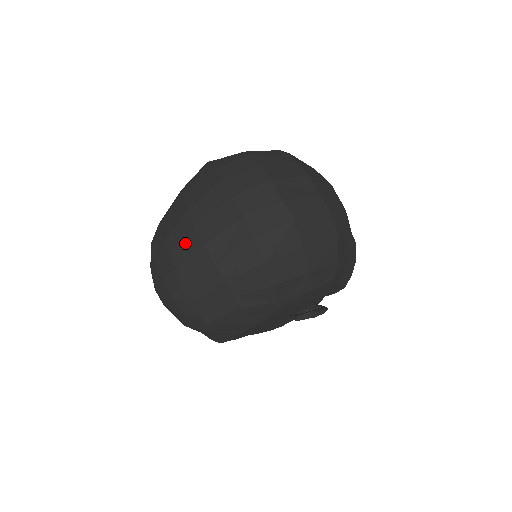
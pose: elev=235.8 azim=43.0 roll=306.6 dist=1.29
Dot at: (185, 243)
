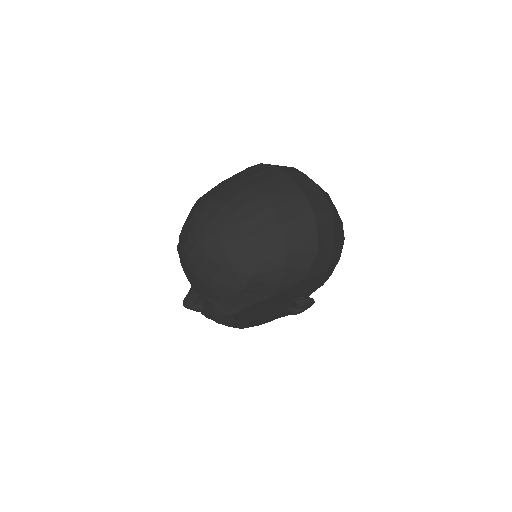
Dot at: (252, 205)
